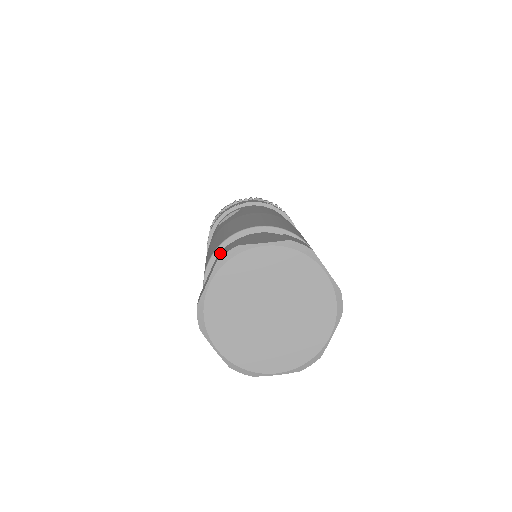
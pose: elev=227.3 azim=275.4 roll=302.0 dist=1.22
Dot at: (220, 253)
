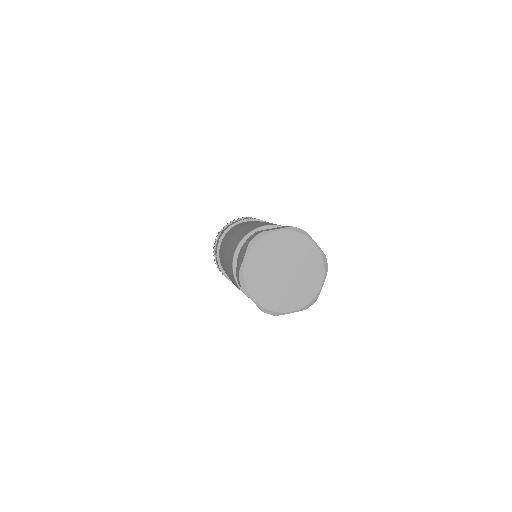
Dot at: occluded
